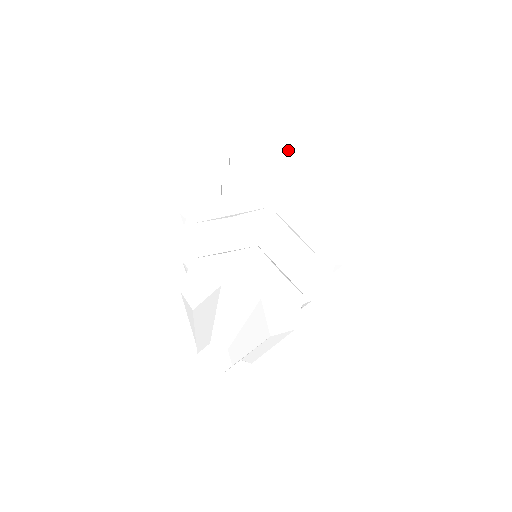
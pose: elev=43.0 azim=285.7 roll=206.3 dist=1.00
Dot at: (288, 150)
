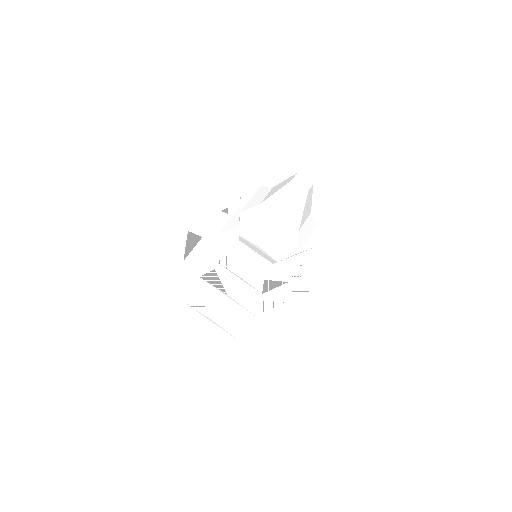
Dot at: occluded
